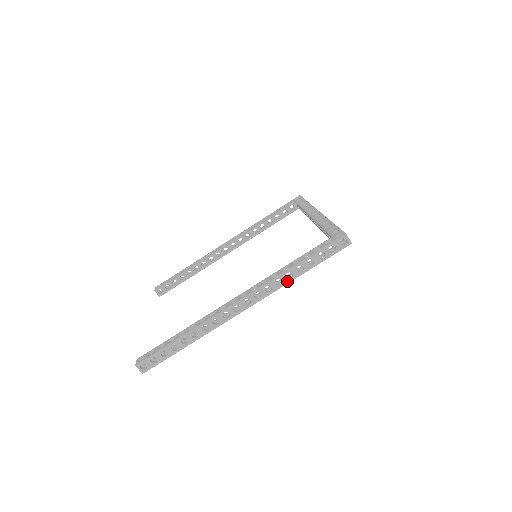
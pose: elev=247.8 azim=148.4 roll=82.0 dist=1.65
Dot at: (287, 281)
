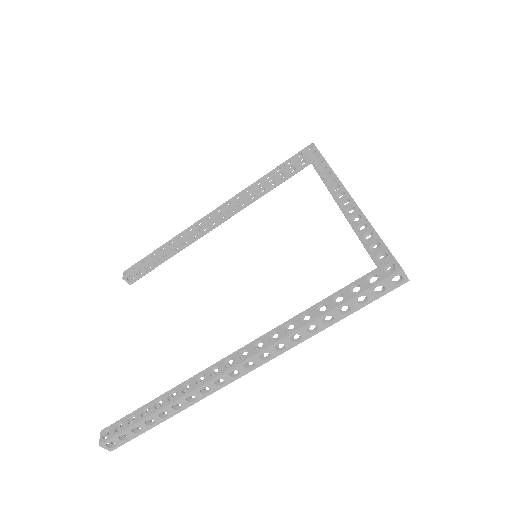
Dot at: (308, 336)
